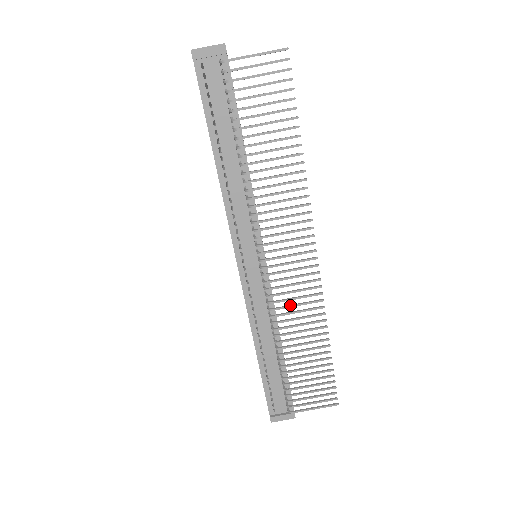
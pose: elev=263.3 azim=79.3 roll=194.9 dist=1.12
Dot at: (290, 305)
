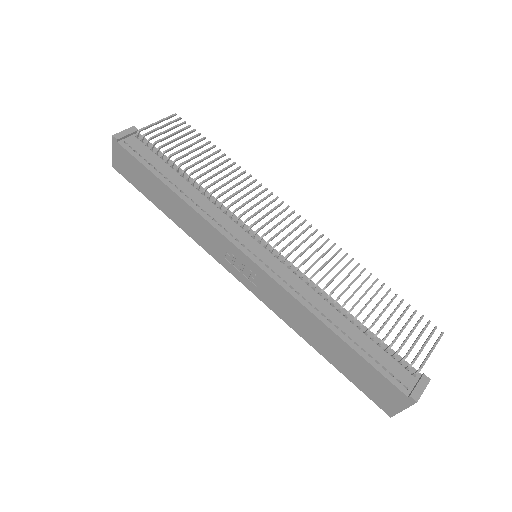
Dot at: (315, 261)
